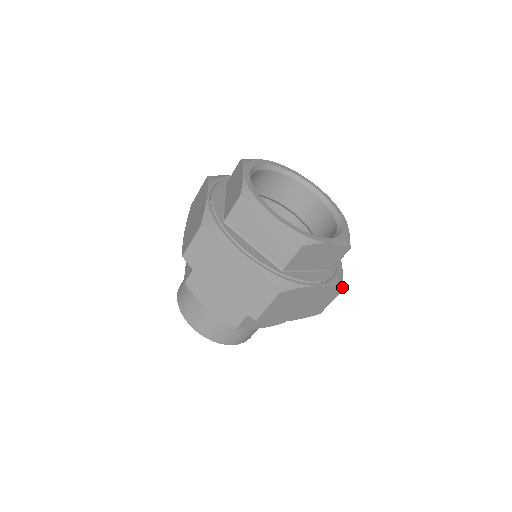
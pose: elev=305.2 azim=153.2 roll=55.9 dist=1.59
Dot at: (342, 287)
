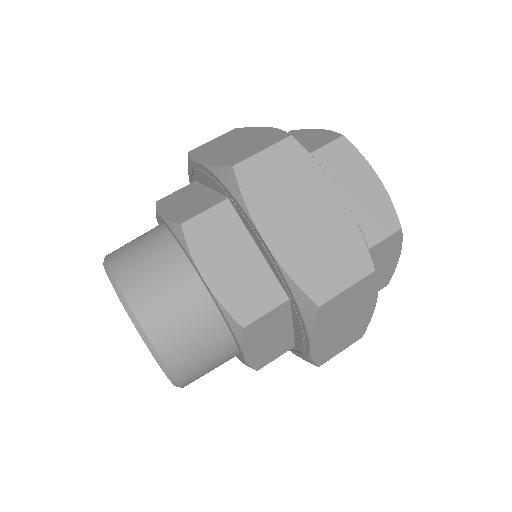
Dot at: occluded
